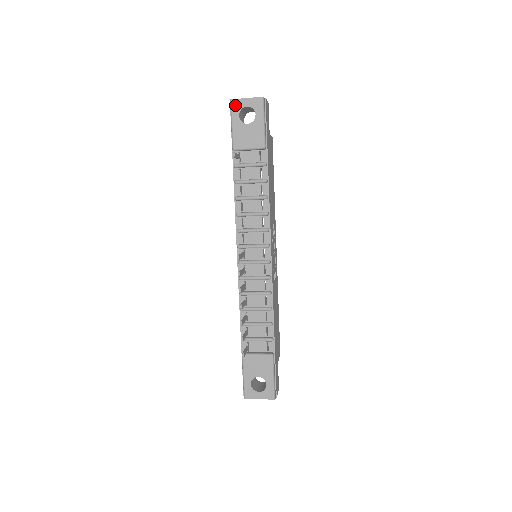
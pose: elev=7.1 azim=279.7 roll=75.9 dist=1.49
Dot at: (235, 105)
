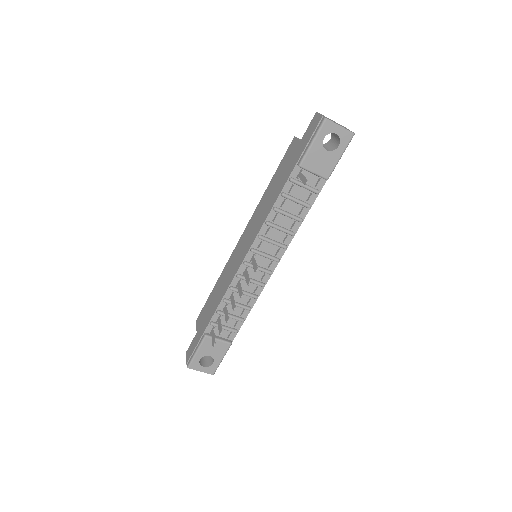
Dot at: (327, 126)
